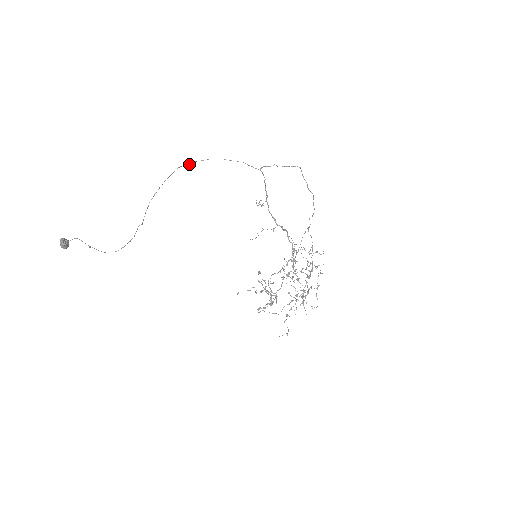
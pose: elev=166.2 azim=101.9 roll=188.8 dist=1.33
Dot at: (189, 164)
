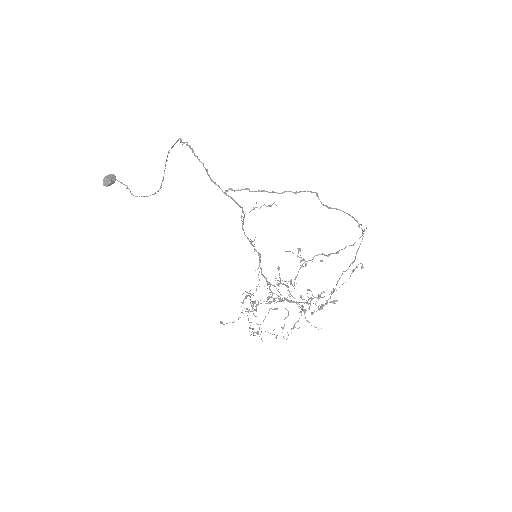
Dot at: occluded
